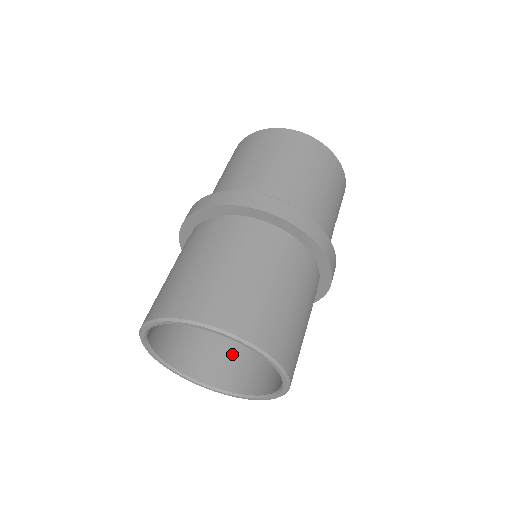
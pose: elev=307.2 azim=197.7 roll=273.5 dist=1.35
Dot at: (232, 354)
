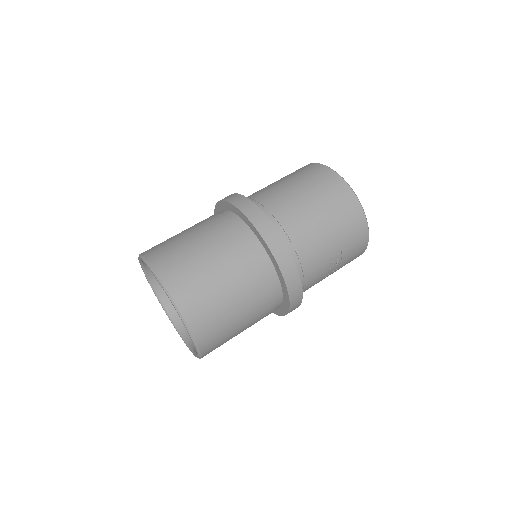
Dot at: occluded
